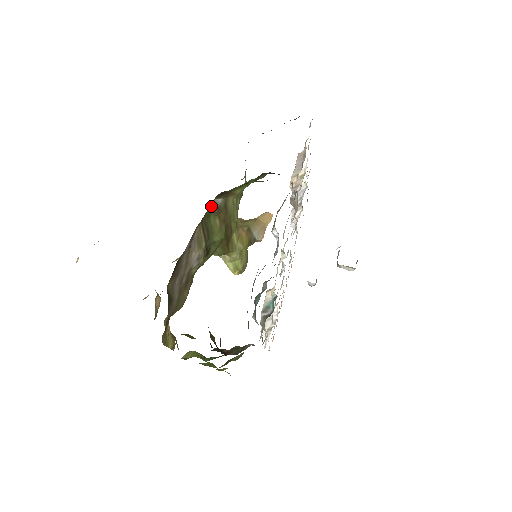
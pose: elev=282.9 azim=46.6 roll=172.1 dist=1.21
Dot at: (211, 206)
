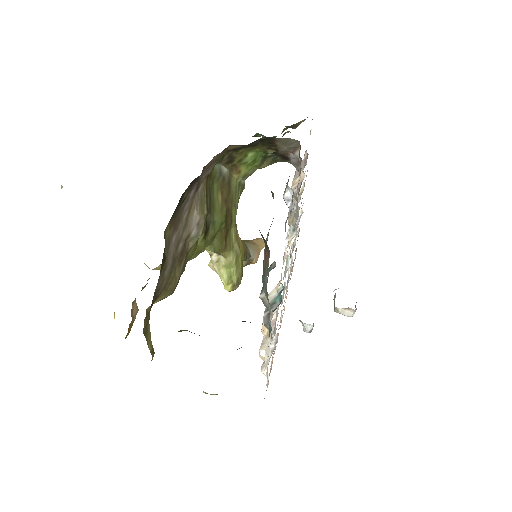
Dot at: (217, 168)
